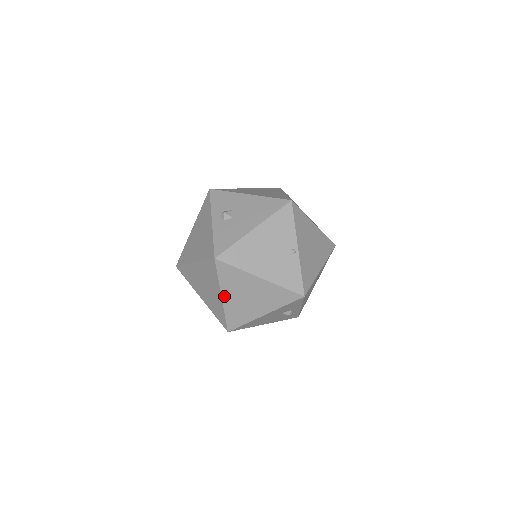
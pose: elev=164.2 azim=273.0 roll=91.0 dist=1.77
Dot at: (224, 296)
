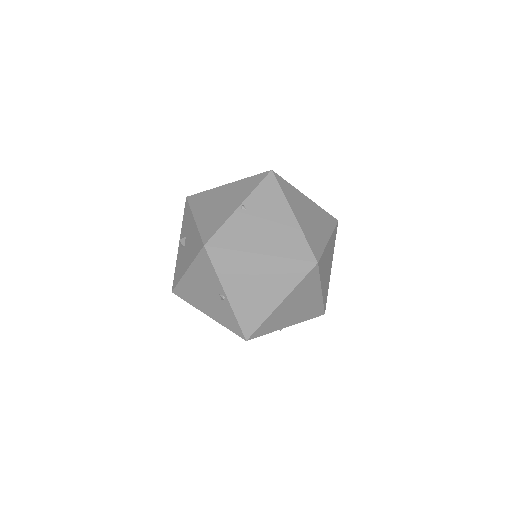
Dot at: occluded
